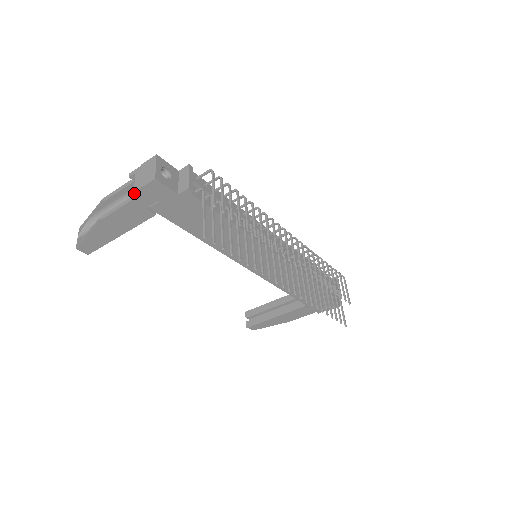
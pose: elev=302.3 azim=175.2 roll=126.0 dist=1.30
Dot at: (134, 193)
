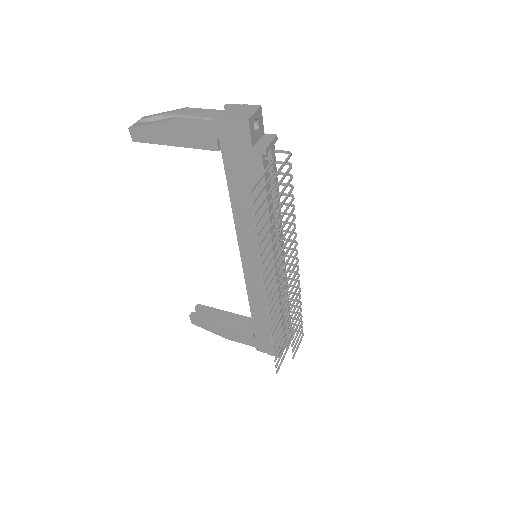
Dot at: (221, 118)
